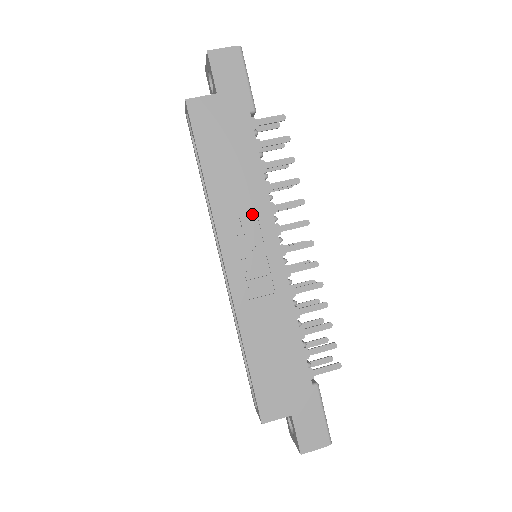
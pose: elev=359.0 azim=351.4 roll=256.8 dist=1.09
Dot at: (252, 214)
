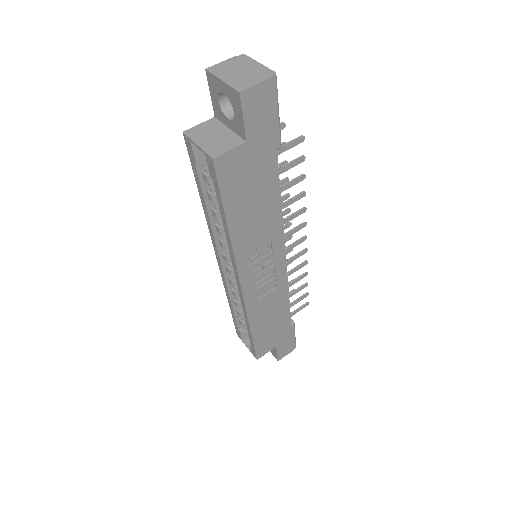
Dot at: (267, 241)
